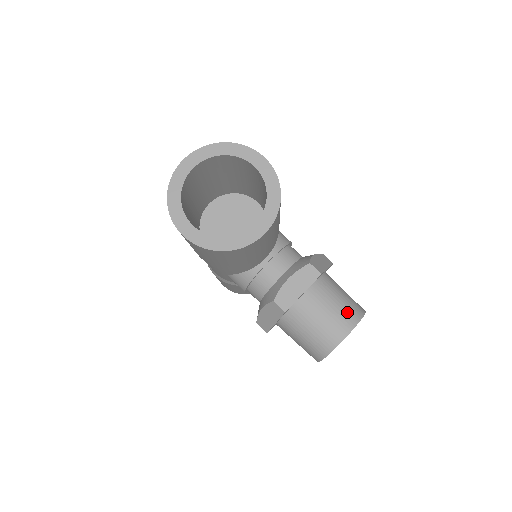
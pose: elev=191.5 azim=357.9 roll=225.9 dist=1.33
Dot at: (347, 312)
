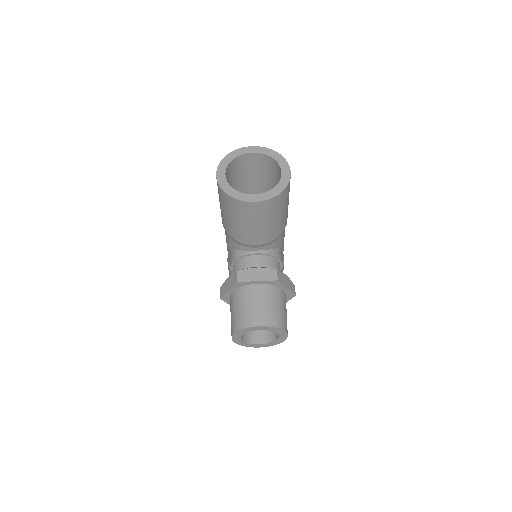
Dot at: (273, 316)
